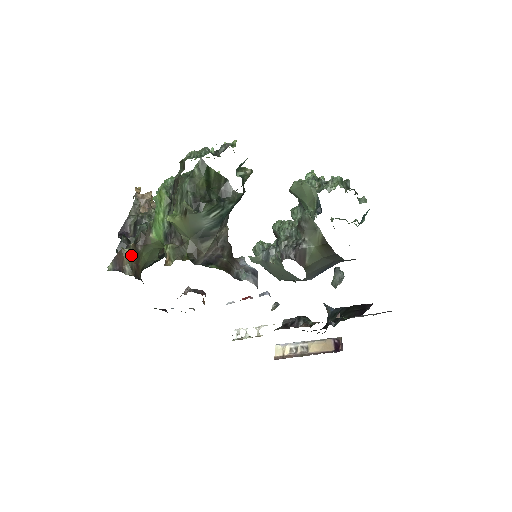
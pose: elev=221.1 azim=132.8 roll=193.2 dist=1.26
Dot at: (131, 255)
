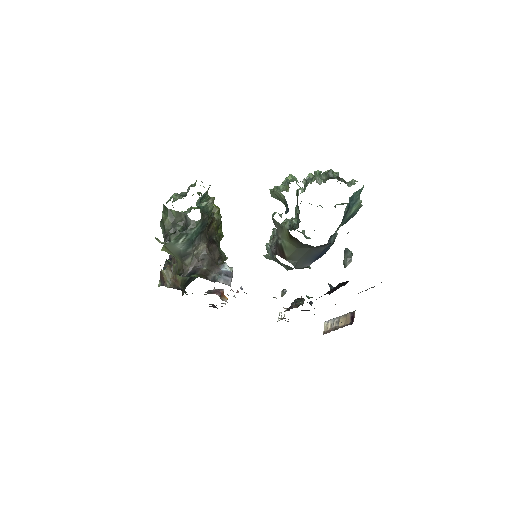
Dot at: (168, 274)
